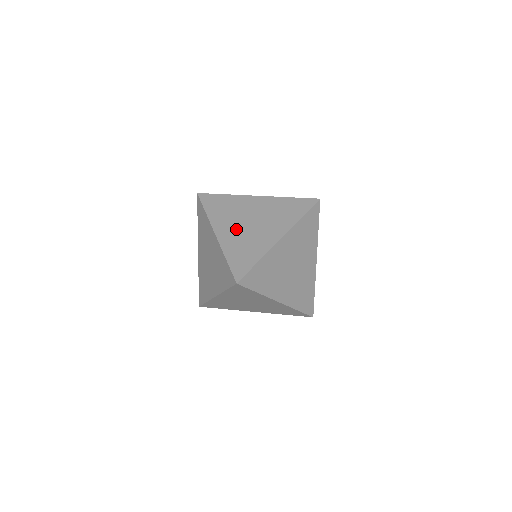
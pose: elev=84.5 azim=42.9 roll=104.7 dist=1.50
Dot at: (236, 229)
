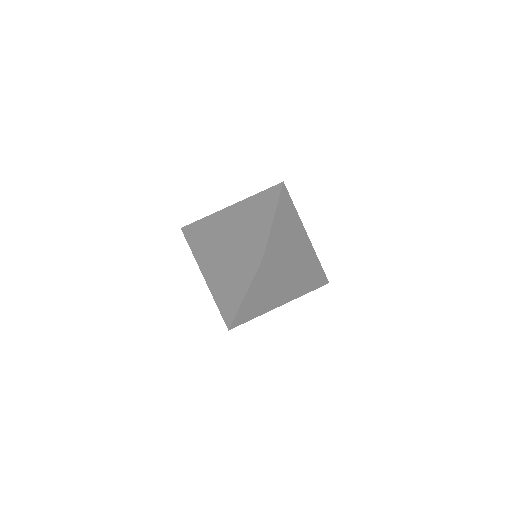
Dot at: (233, 230)
